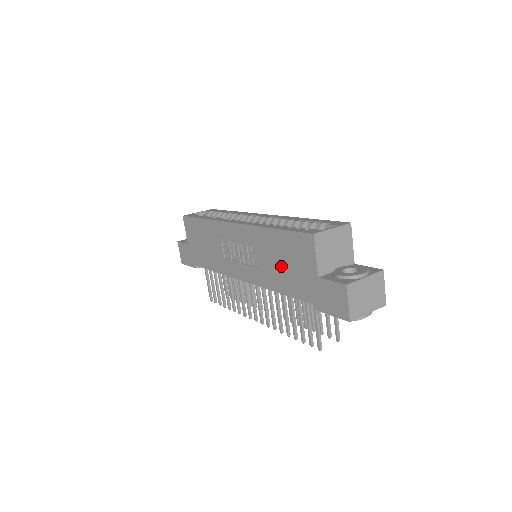
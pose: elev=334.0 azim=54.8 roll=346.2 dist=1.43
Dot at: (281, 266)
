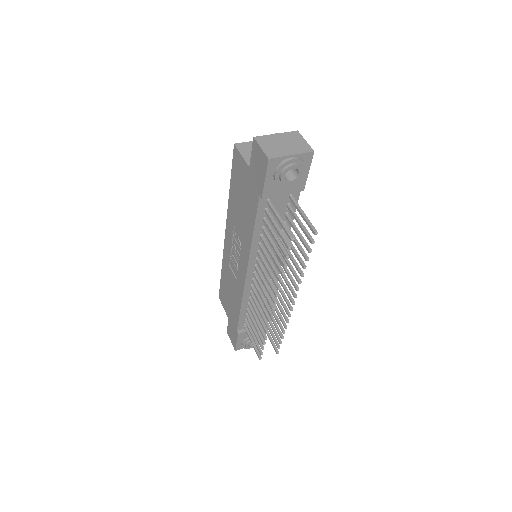
Dot at: (243, 207)
